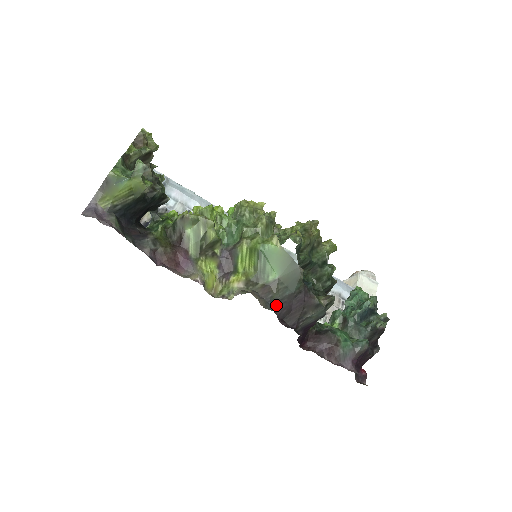
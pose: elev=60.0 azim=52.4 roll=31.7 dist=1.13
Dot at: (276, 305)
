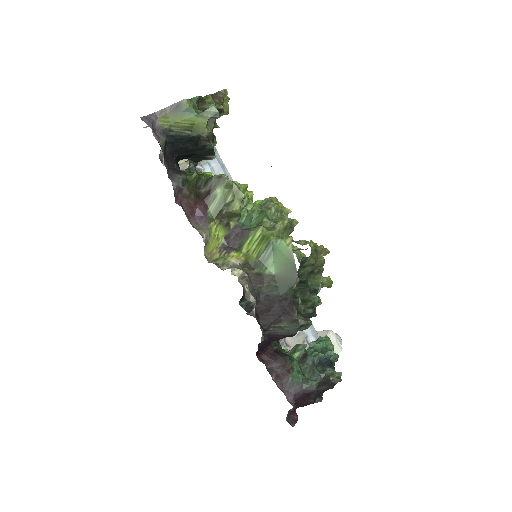
Dot at: (260, 297)
